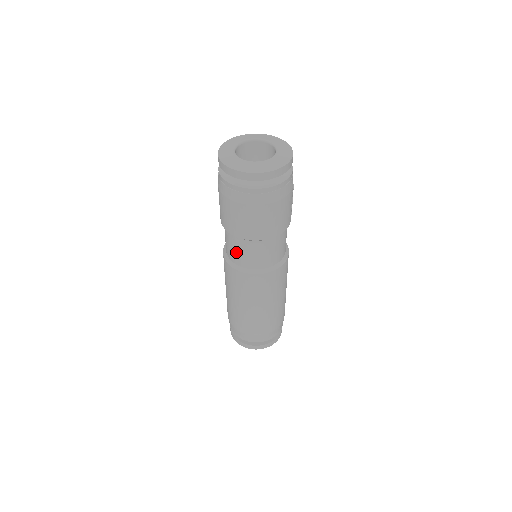
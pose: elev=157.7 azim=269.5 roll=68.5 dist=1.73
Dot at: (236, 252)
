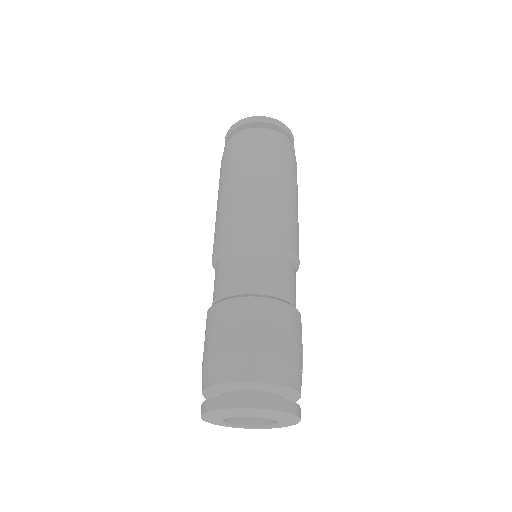
Dot at: occluded
